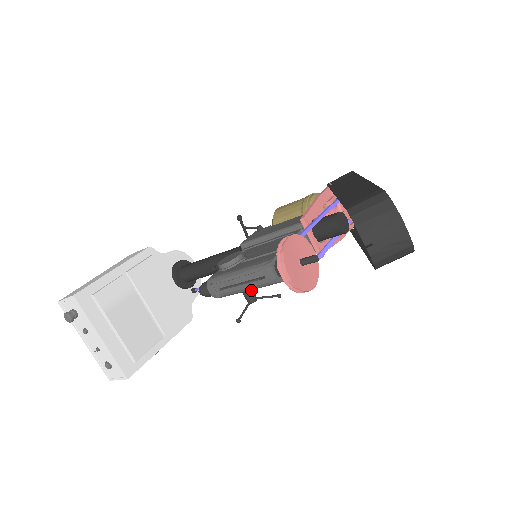
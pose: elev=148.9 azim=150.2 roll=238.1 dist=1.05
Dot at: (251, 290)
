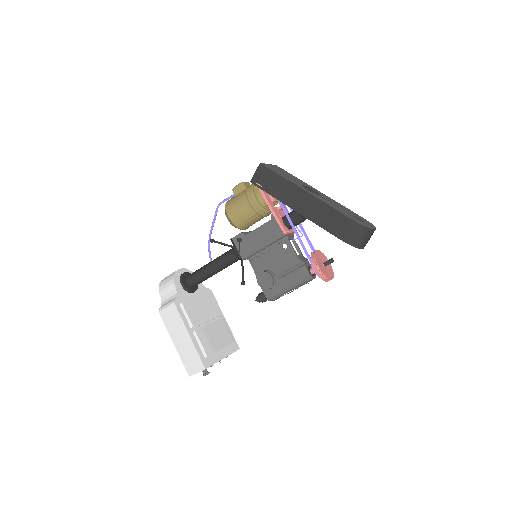
Dot at: occluded
